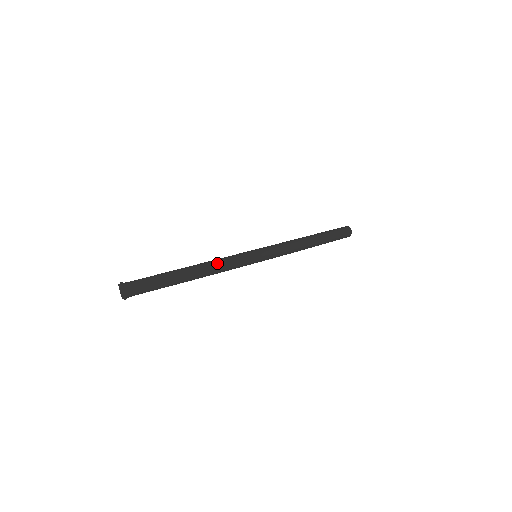
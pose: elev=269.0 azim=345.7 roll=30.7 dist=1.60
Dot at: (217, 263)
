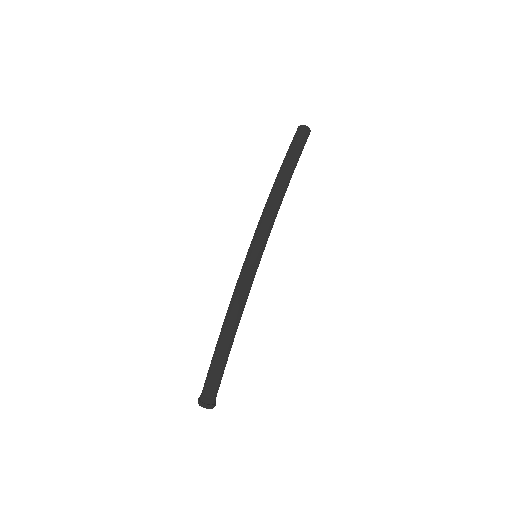
Dot at: (232, 305)
